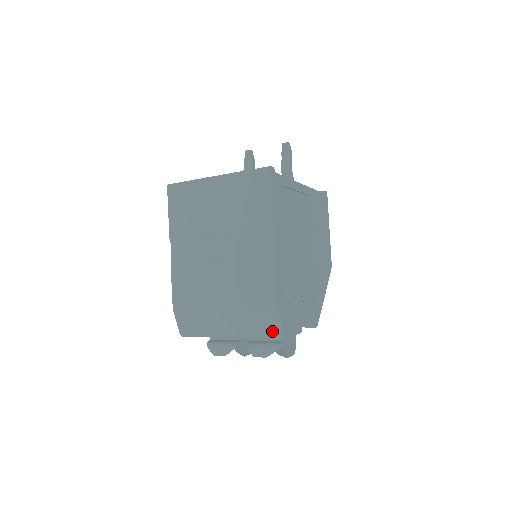
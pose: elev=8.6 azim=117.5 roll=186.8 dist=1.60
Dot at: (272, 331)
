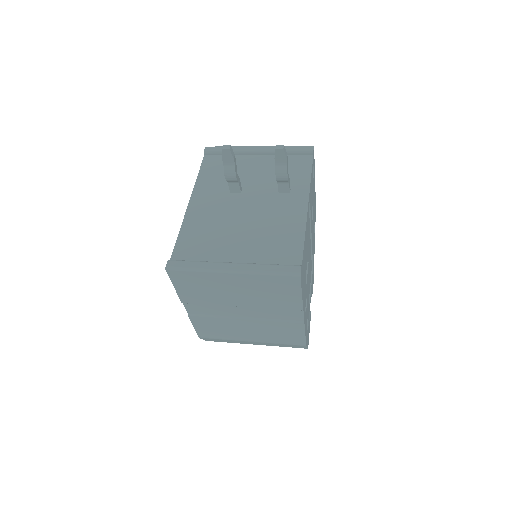
Dot at: occluded
